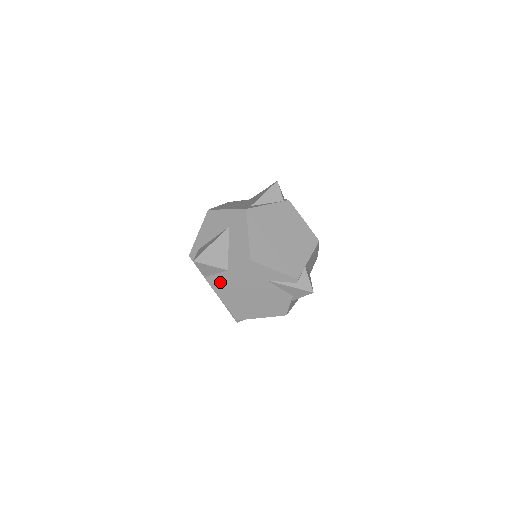
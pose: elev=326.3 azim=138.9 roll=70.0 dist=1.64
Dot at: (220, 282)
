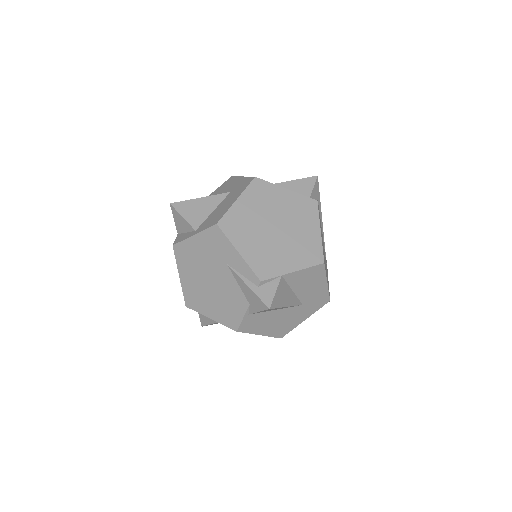
Dot at: (182, 240)
